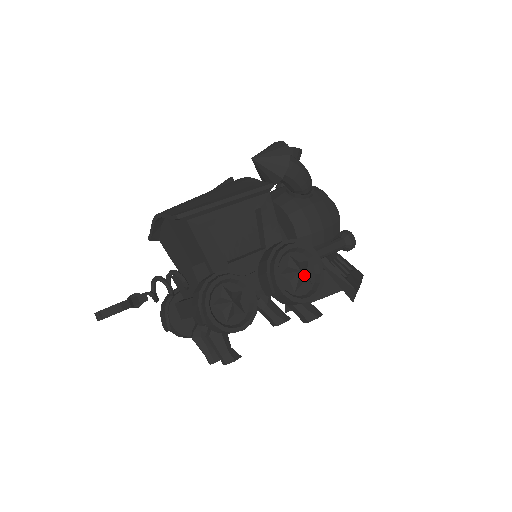
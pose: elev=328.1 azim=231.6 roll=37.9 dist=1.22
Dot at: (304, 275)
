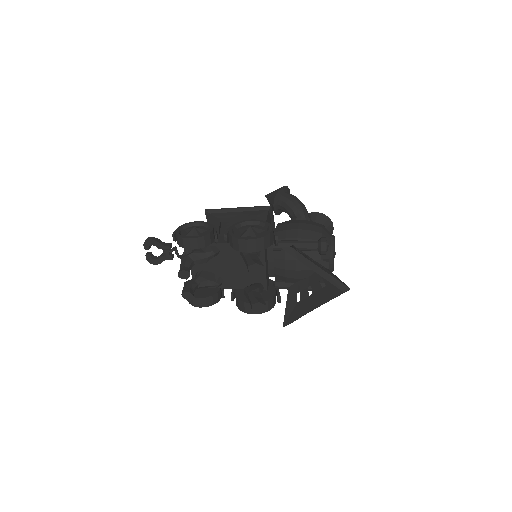
Dot at: (252, 230)
